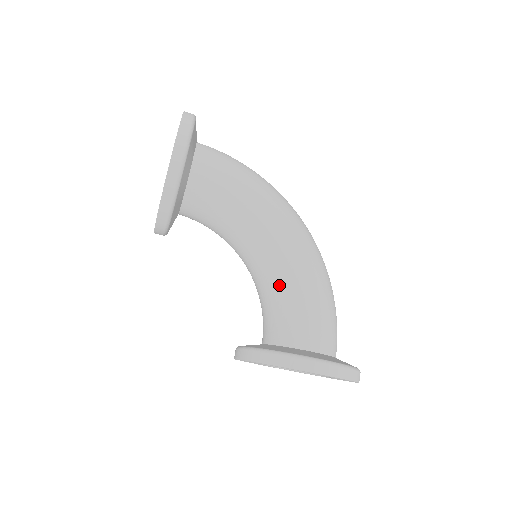
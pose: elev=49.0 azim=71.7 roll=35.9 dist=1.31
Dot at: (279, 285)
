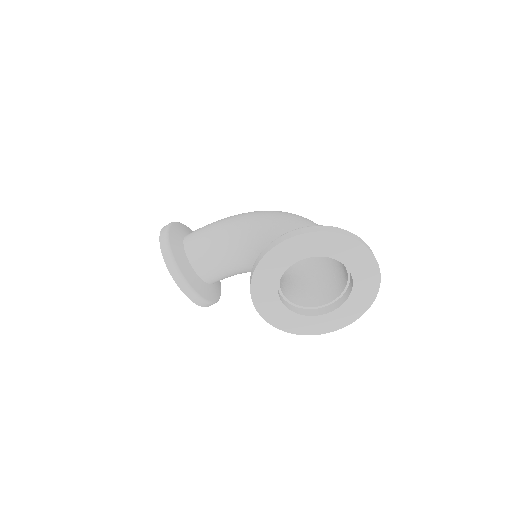
Dot at: (260, 244)
